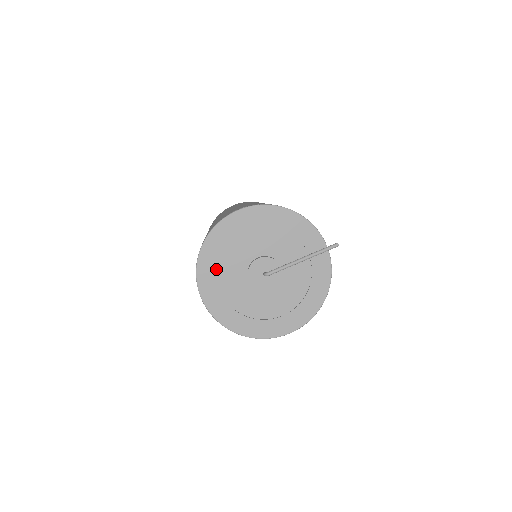
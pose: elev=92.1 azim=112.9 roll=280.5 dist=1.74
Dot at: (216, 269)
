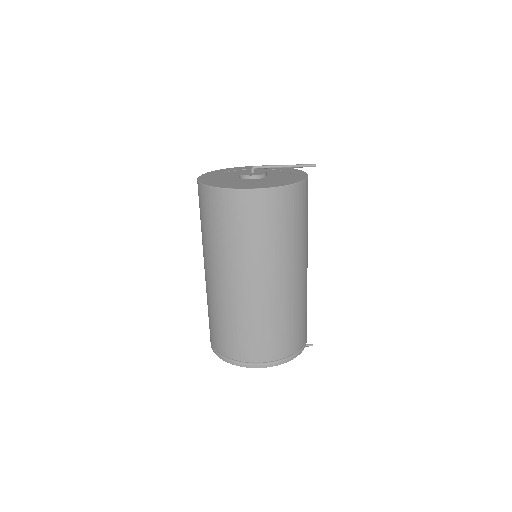
Dot at: occluded
